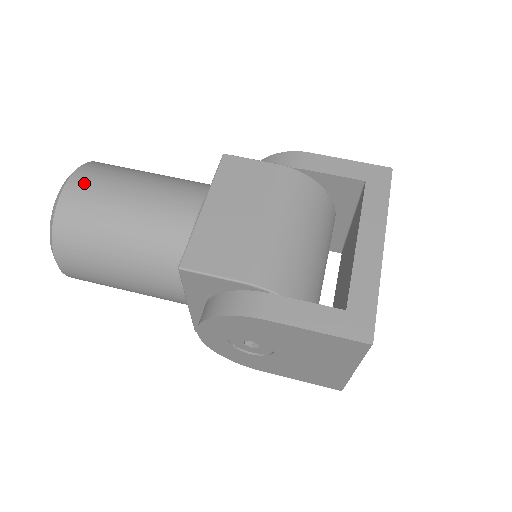
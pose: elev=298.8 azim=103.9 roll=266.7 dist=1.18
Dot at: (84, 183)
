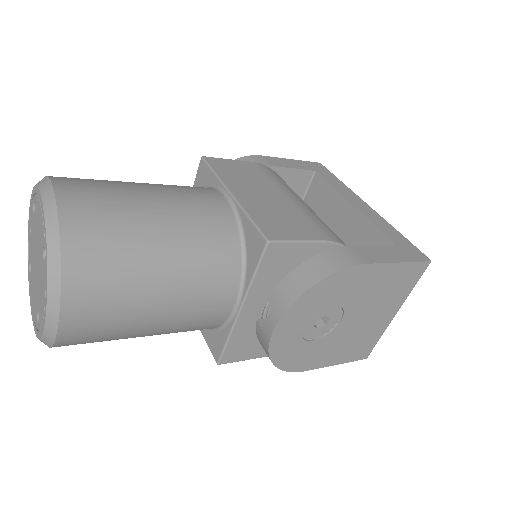
Dot at: (79, 188)
